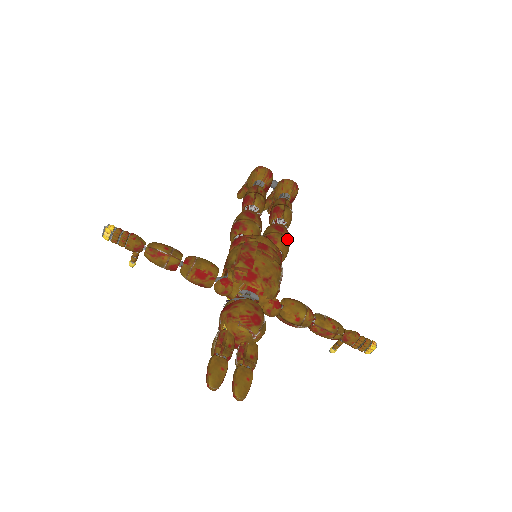
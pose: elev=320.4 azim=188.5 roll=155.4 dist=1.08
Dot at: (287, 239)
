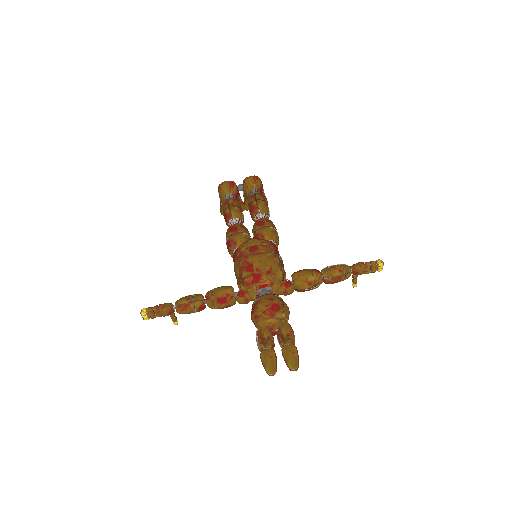
Dot at: (270, 227)
